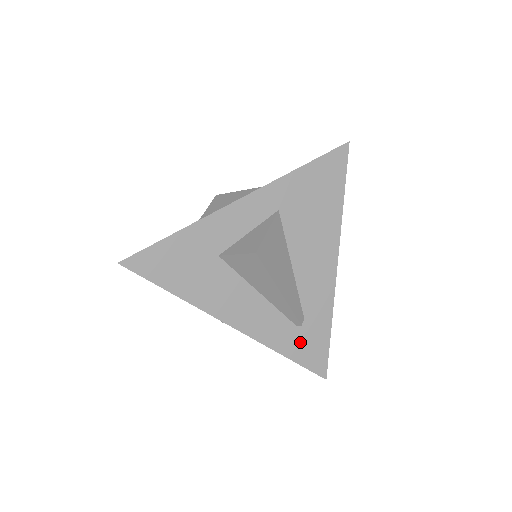
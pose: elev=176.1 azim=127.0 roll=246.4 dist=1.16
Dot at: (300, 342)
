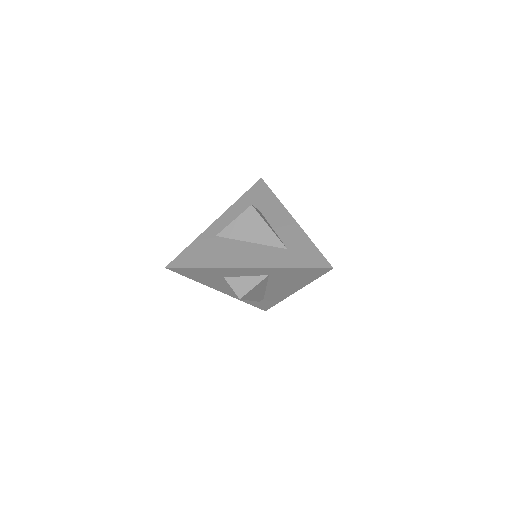
Dot at: (257, 302)
